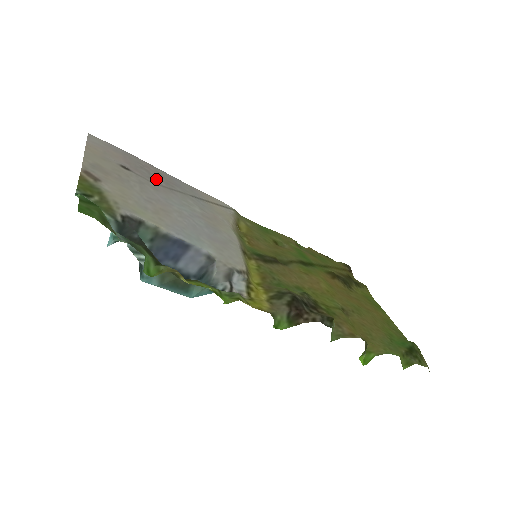
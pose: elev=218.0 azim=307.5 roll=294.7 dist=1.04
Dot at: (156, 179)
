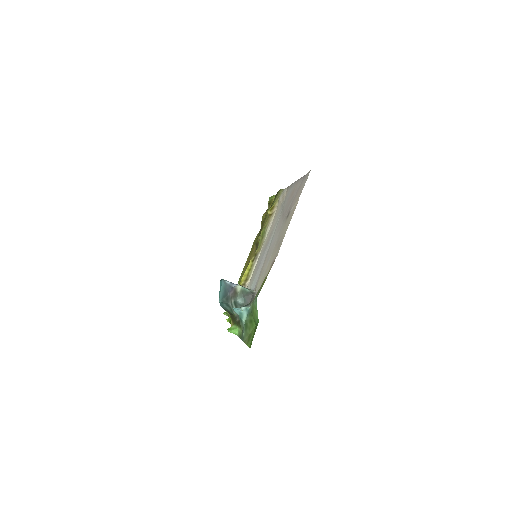
Dot at: (287, 208)
